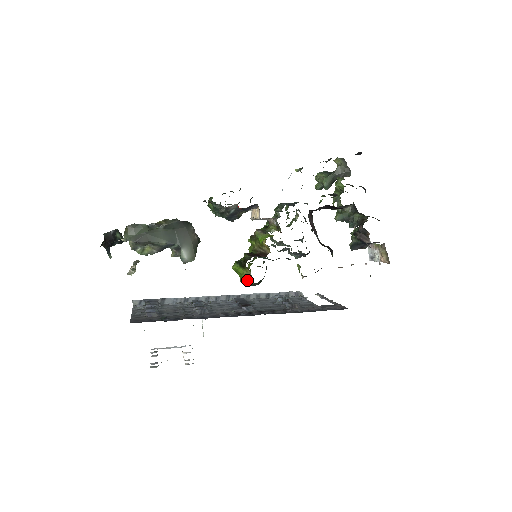
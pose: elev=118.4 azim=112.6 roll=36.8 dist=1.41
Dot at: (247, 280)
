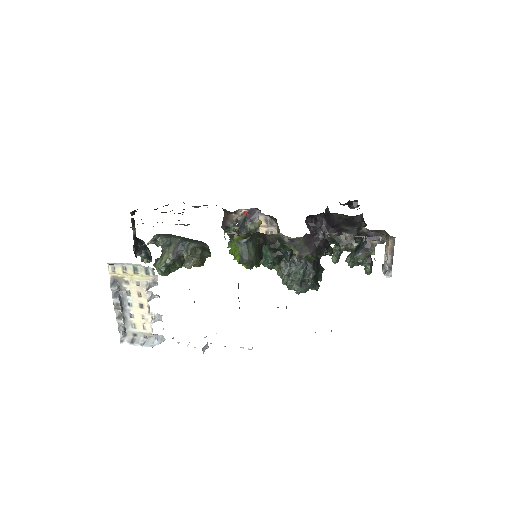
Dot at: (235, 236)
